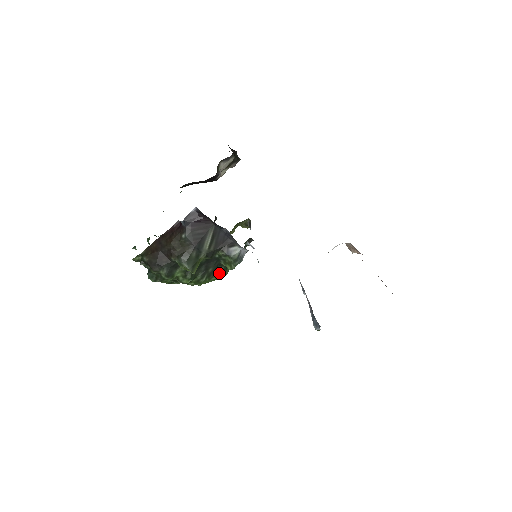
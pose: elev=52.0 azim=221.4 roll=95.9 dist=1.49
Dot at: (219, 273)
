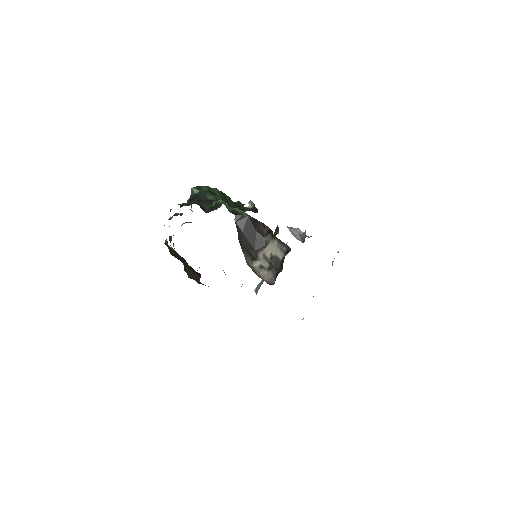
Dot at: occluded
